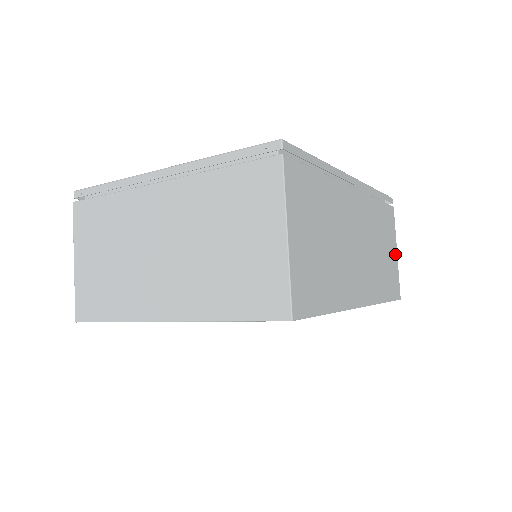
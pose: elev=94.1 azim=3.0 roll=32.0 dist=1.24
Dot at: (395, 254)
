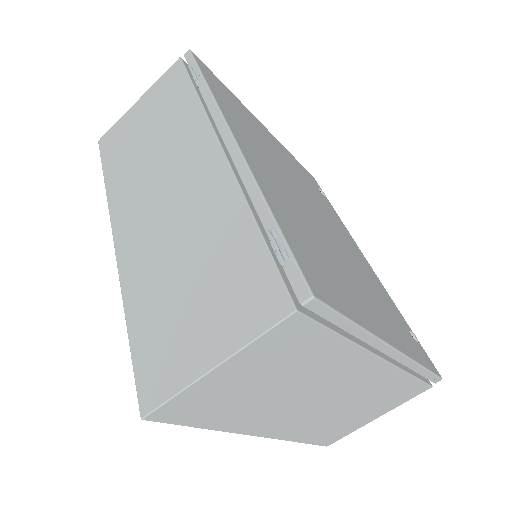
Dot at: occluded
